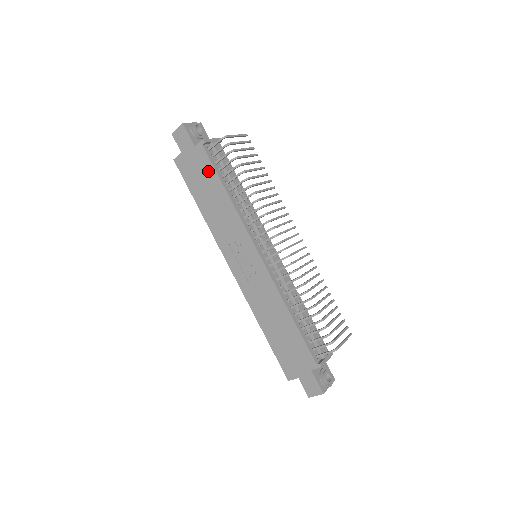
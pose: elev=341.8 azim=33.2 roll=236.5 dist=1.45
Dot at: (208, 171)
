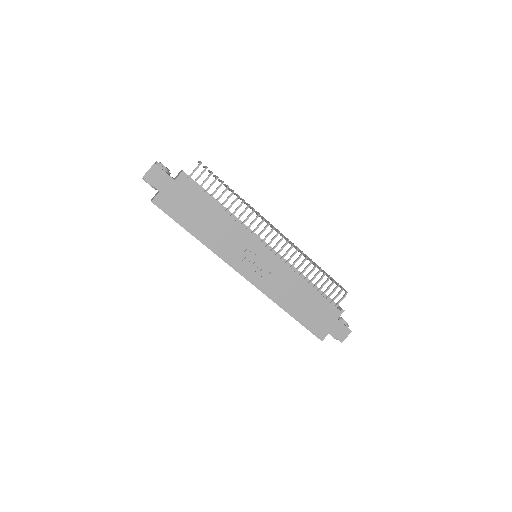
Dot at: (196, 197)
